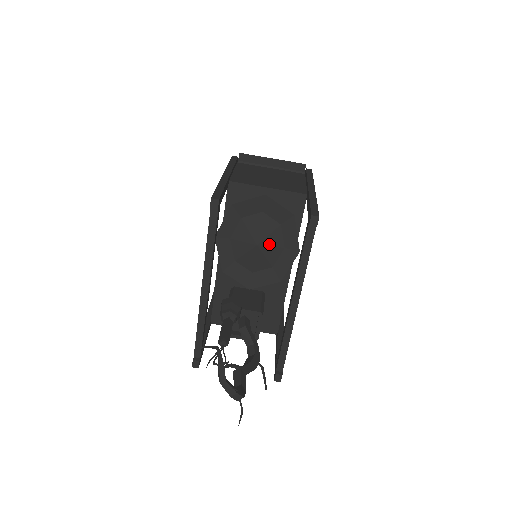
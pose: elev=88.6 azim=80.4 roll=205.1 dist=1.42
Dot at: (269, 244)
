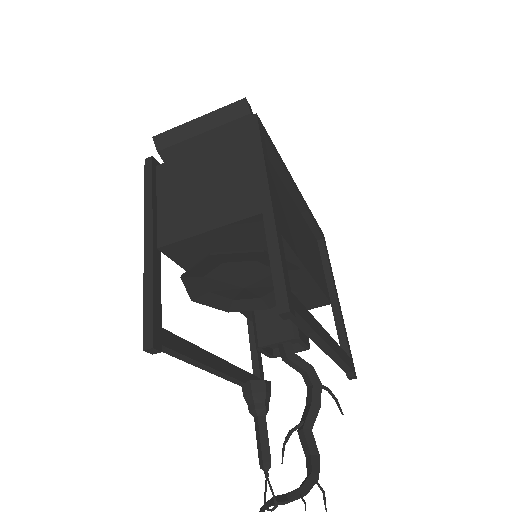
Dot at: (257, 279)
